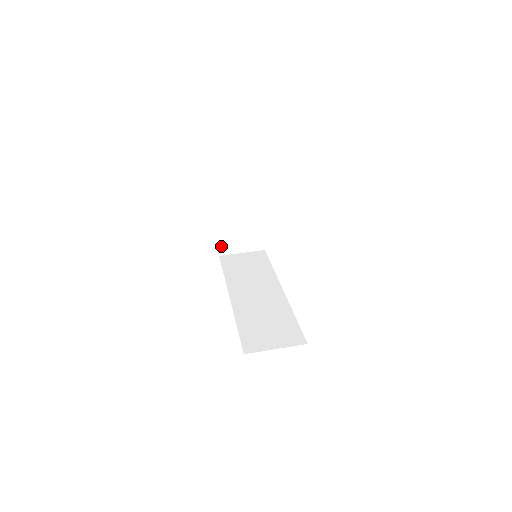
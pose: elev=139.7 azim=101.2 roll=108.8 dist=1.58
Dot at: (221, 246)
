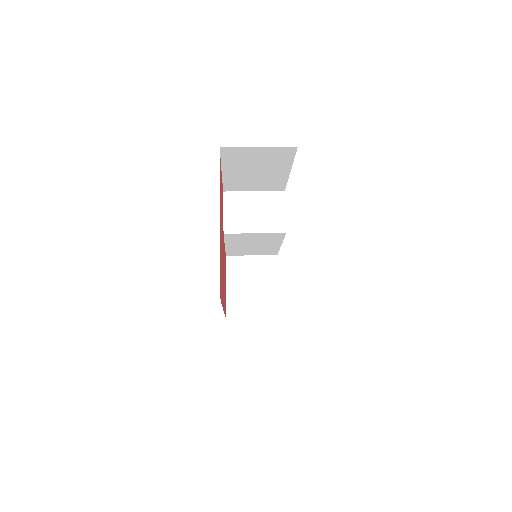
Dot at: (230, 309)
